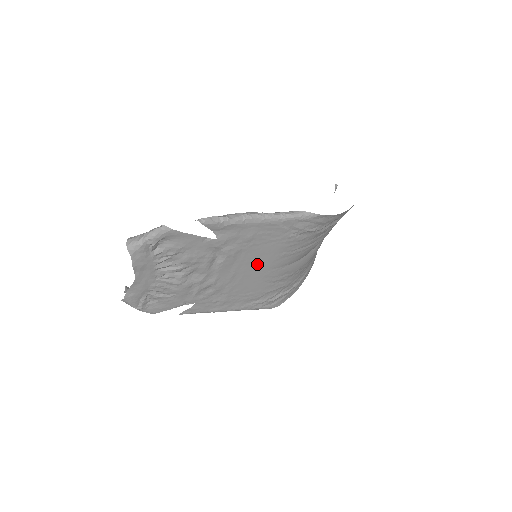
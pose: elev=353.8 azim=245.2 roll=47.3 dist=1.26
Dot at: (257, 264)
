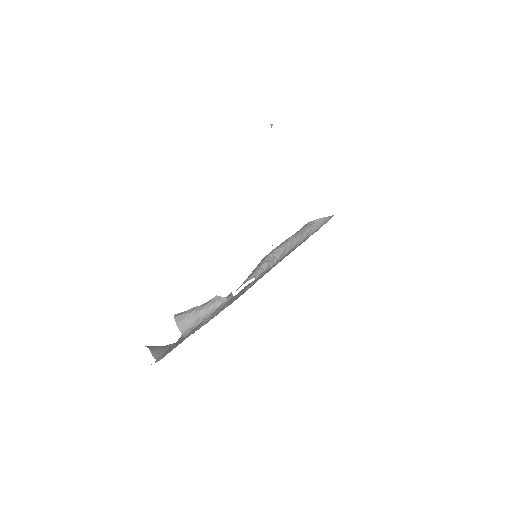
Dot at: (269, 270)
